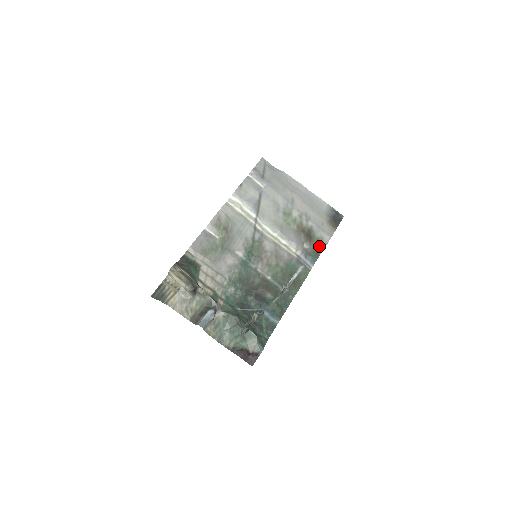
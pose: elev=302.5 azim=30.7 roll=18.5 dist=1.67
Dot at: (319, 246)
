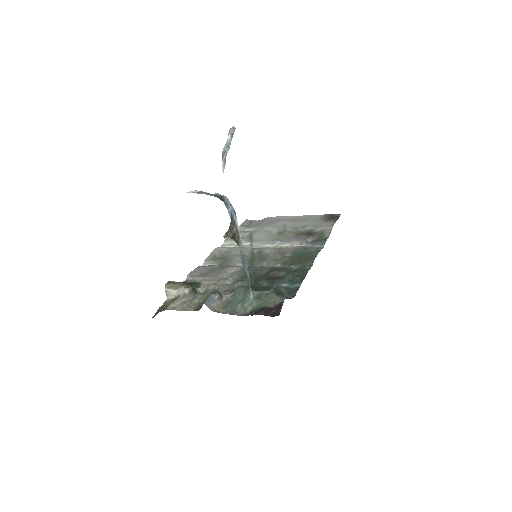
Dot at: (324, 235)
